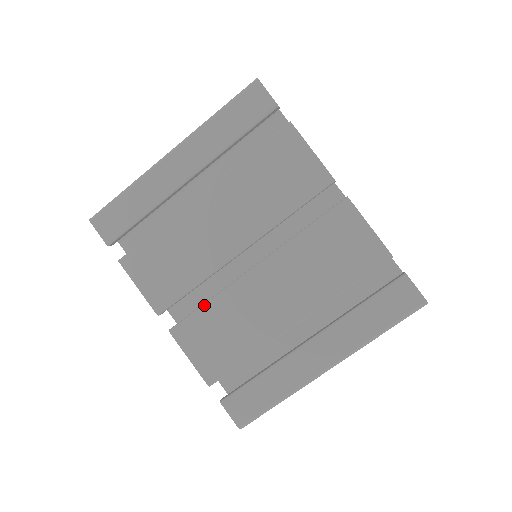
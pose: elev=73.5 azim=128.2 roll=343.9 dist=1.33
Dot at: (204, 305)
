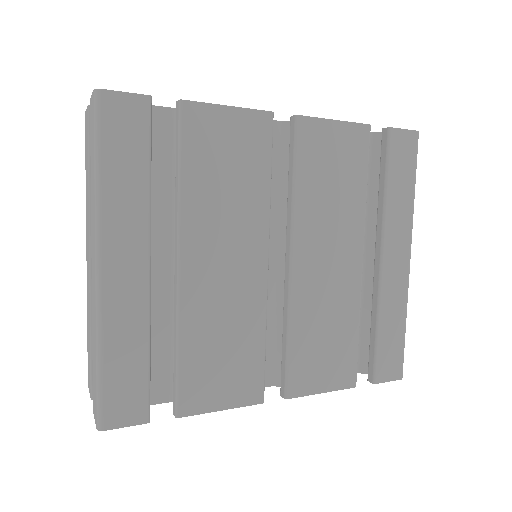
Dot at: (289, 343)
